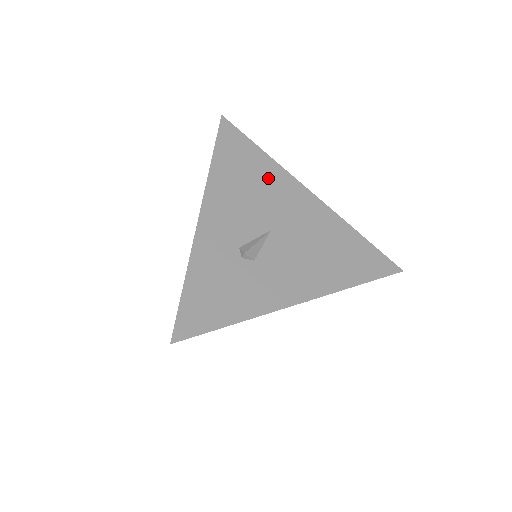
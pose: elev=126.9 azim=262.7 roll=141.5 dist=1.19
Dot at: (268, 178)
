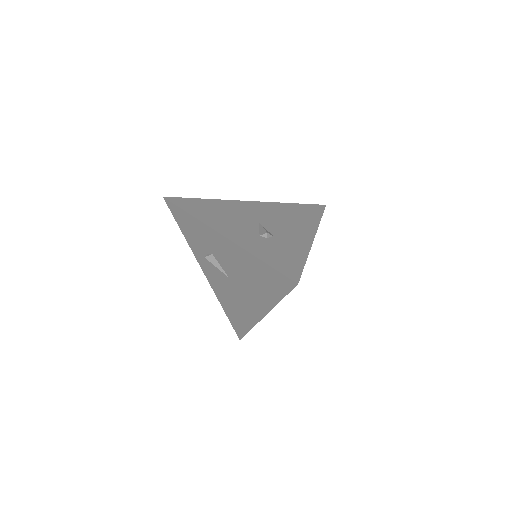
Dot at: (224, 207)
